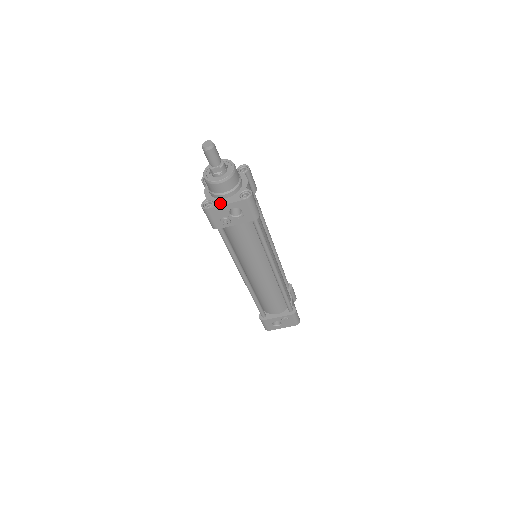
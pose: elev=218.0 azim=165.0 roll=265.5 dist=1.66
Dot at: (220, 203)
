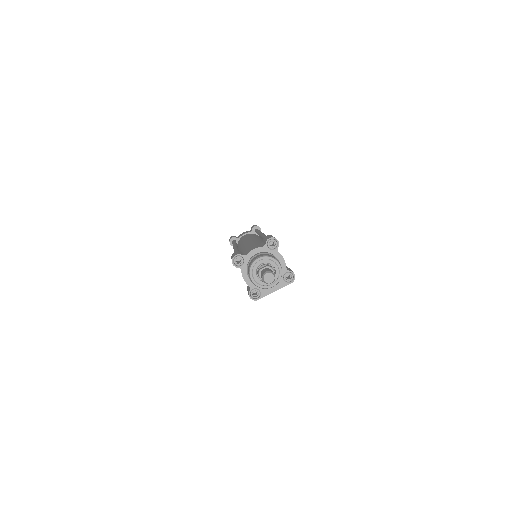
Dot at: (268, 292)
